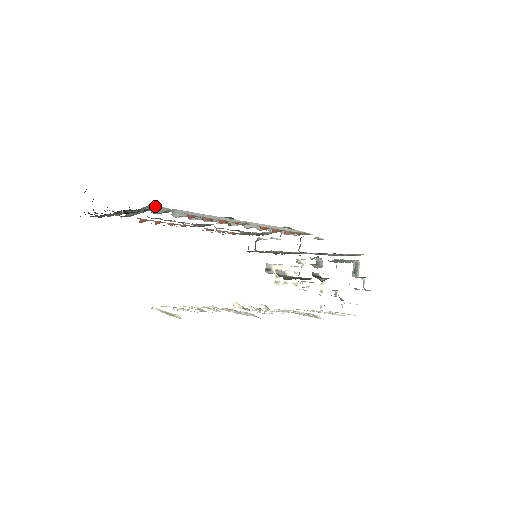
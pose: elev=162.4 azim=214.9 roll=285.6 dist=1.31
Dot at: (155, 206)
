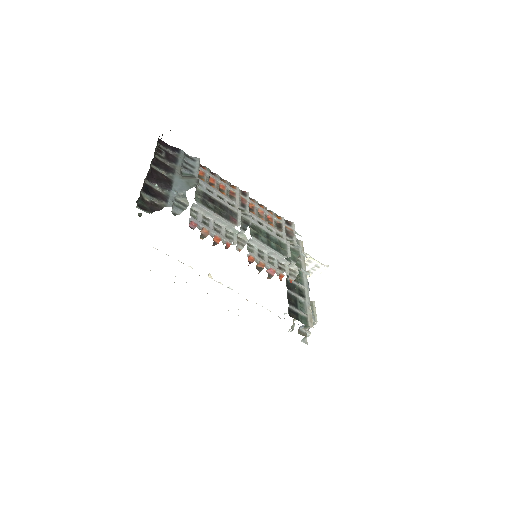
Dot at: (184, 193)
